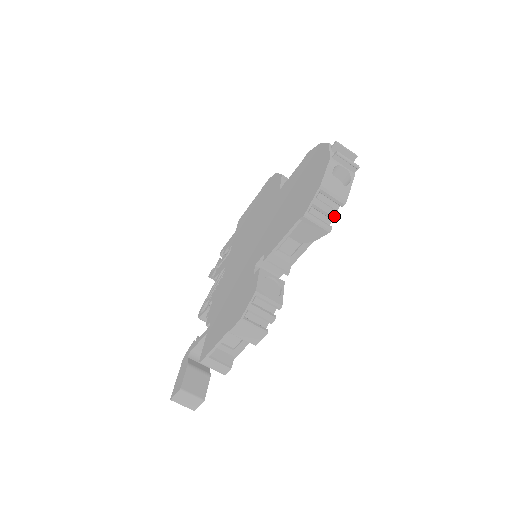
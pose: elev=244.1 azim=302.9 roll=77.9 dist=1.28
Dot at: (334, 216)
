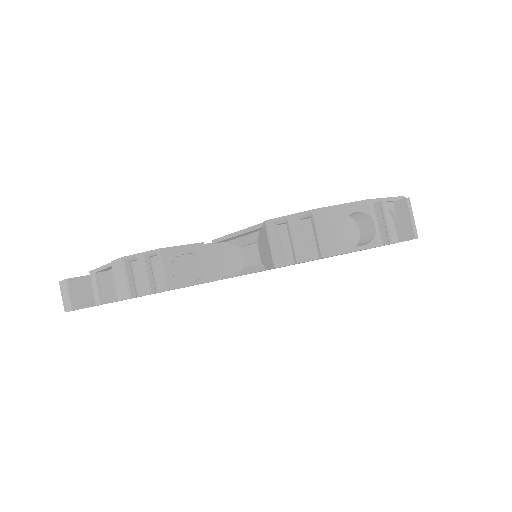
Dot at: (297, 256)
